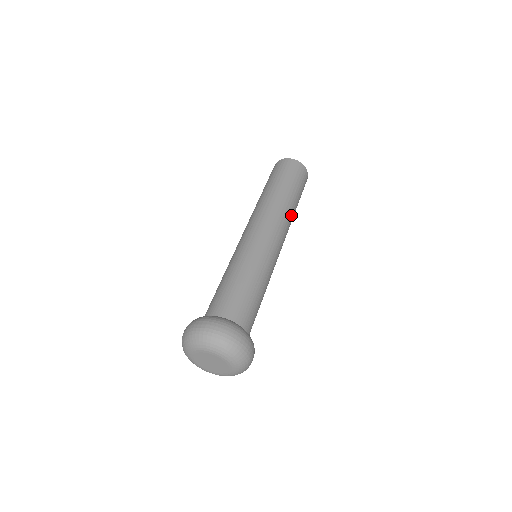
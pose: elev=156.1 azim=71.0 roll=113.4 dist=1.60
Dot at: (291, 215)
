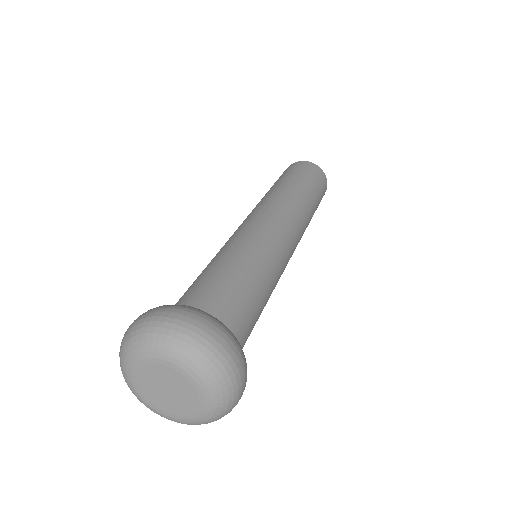
Dot at: (307, 215)
